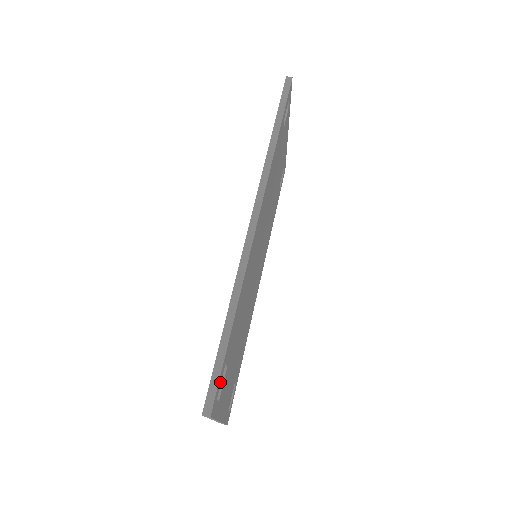
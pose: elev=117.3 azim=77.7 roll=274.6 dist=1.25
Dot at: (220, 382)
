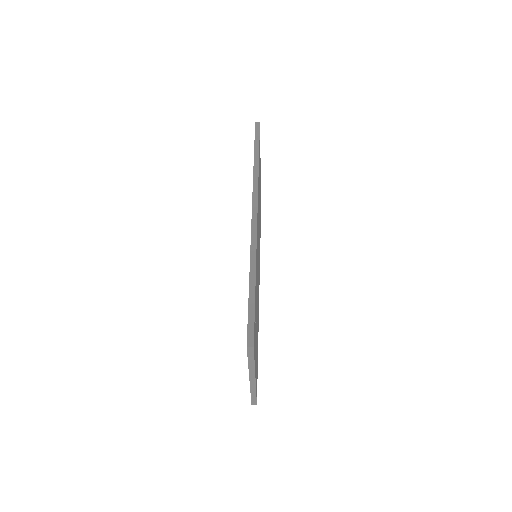
Dot at: occluded
